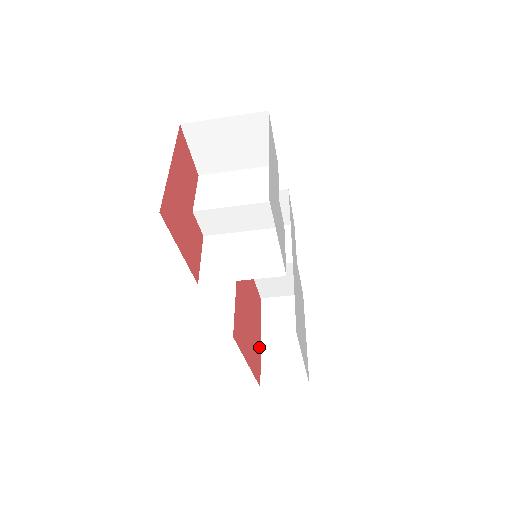
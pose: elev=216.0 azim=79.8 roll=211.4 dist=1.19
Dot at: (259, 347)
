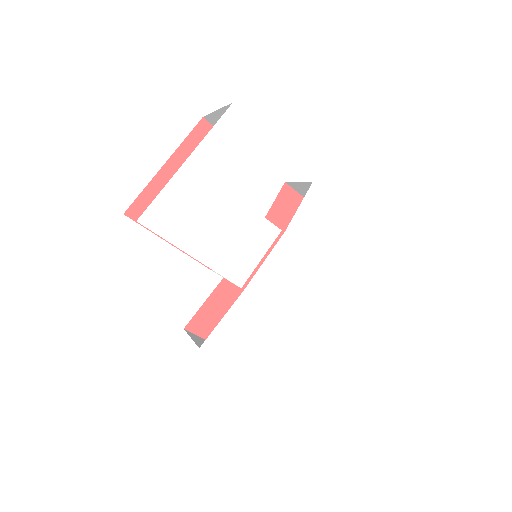
Dot at: occluded
